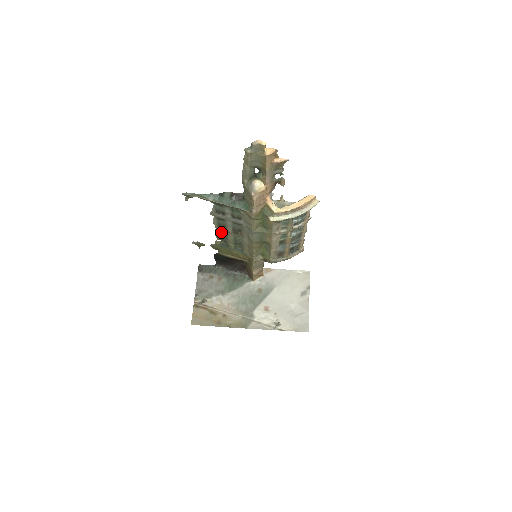
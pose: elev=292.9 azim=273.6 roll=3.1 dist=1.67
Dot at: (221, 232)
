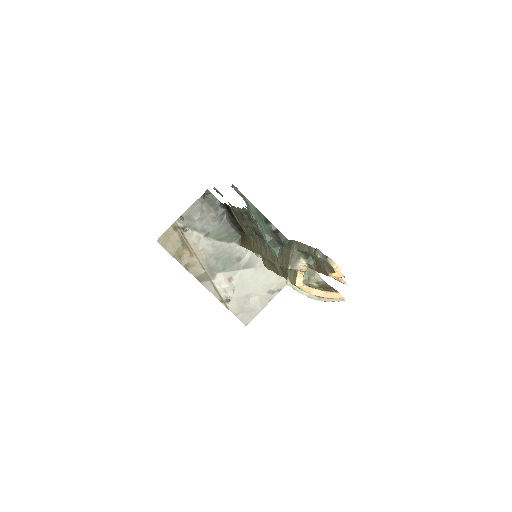
Dot at: (244, 214)
